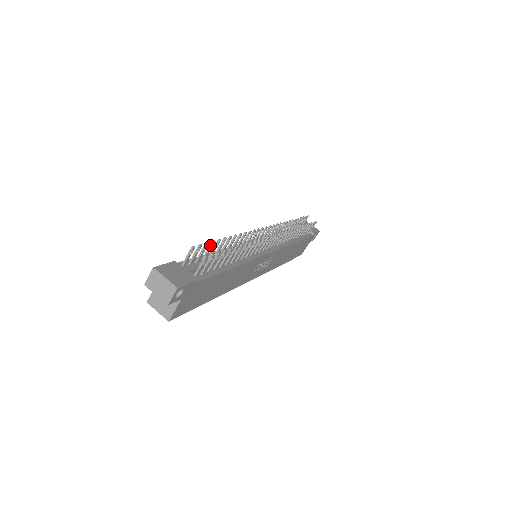
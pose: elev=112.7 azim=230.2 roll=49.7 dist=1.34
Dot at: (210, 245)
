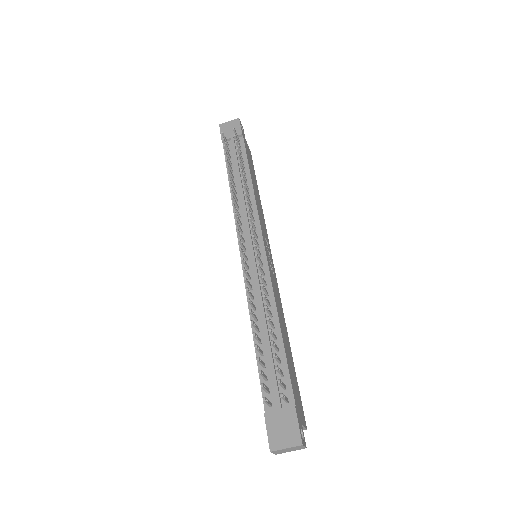
Dot at: (259, 362)
